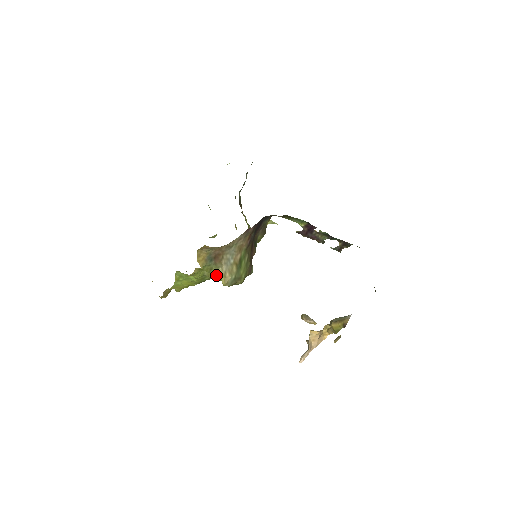
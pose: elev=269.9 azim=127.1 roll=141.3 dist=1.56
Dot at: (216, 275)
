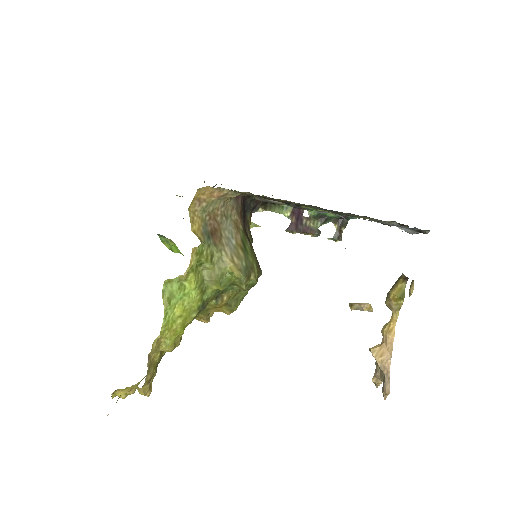
Dot at: (221, 266)
